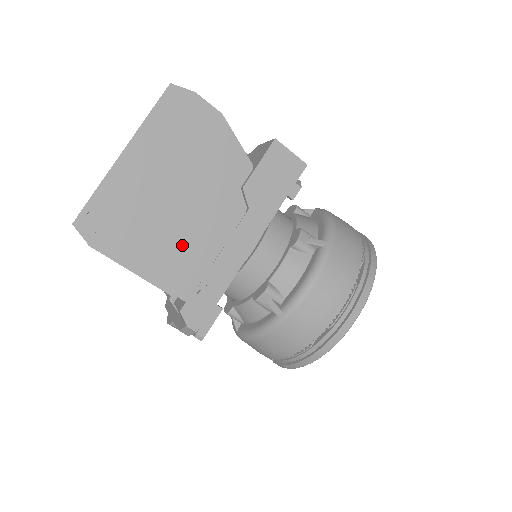
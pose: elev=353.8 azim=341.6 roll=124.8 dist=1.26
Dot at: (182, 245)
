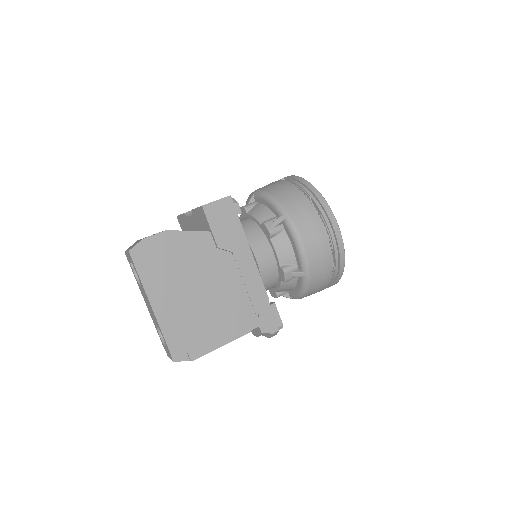
Dot at: (226, 307)
